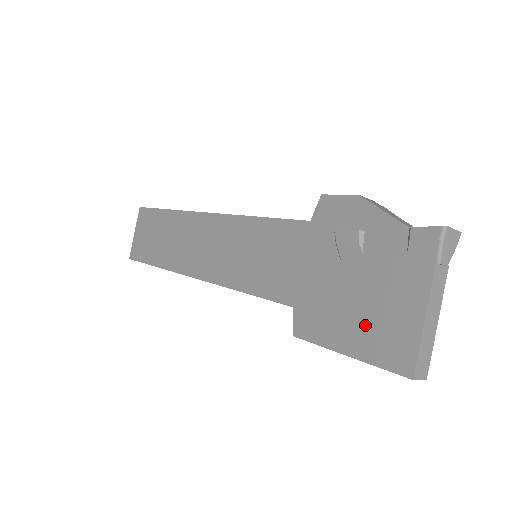
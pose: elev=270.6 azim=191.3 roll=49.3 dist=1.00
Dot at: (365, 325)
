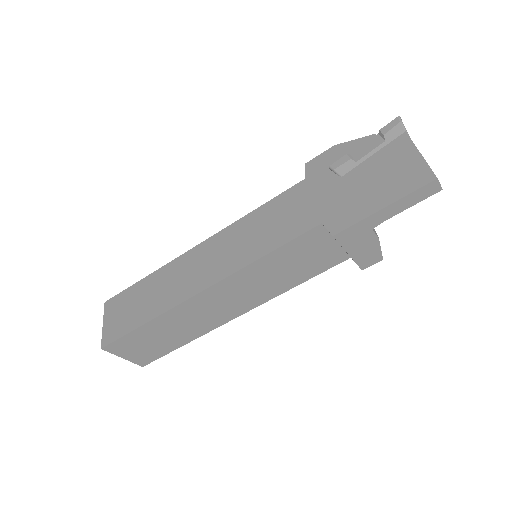
Dot at: (385, 185)
